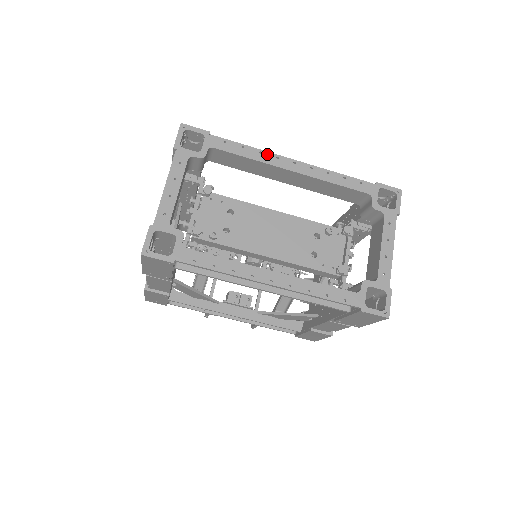
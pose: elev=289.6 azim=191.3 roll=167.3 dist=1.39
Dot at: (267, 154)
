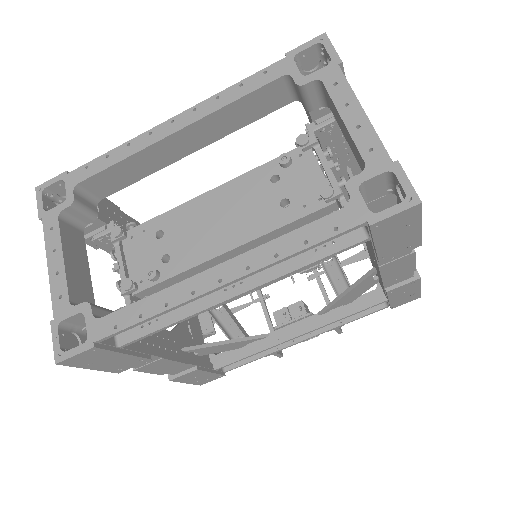
Dot at: (136, 140)
